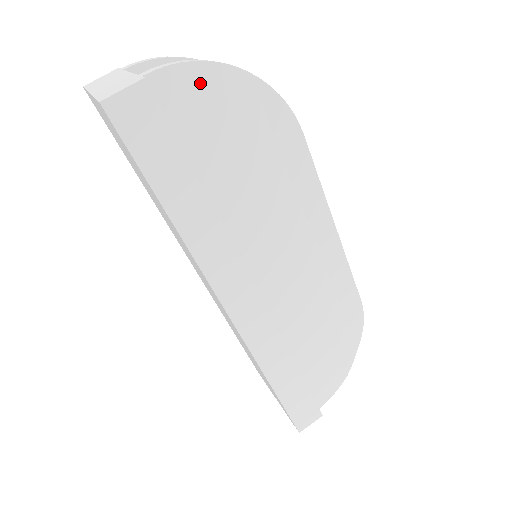
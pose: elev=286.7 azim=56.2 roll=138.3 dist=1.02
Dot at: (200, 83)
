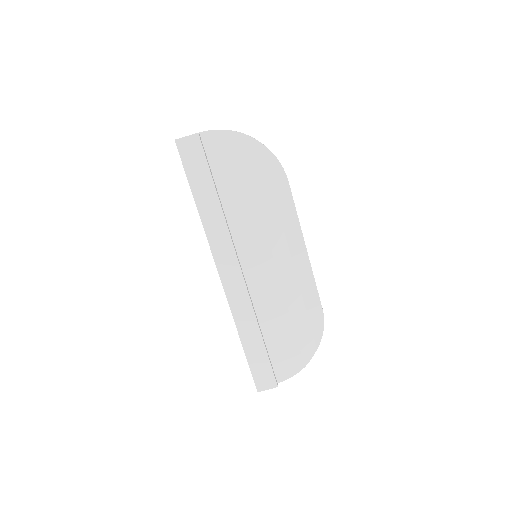
Dot at: (229, 141)
